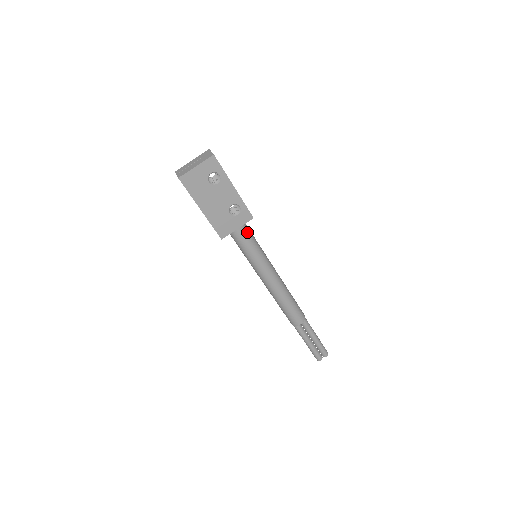
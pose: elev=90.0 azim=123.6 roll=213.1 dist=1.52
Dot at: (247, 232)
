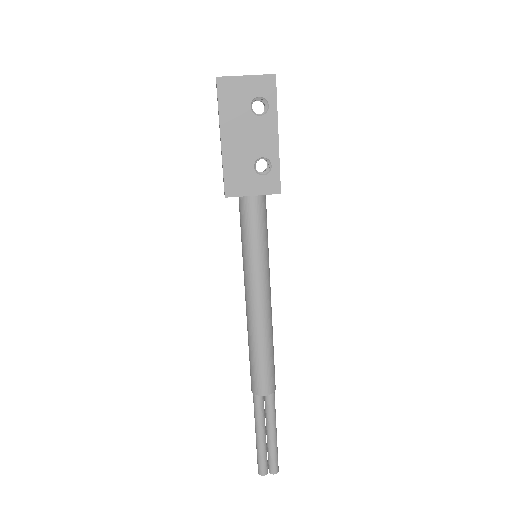
Dot at: (262, 210)
